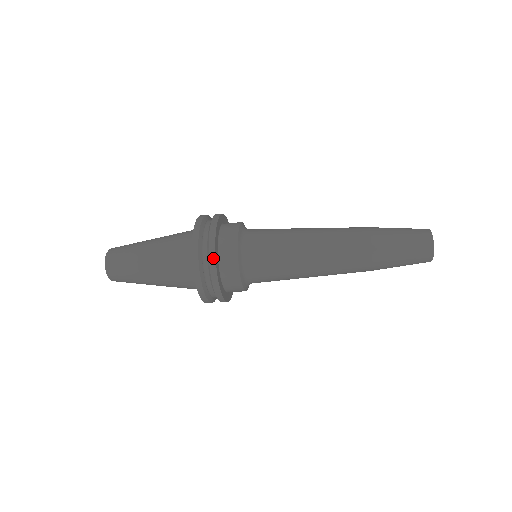
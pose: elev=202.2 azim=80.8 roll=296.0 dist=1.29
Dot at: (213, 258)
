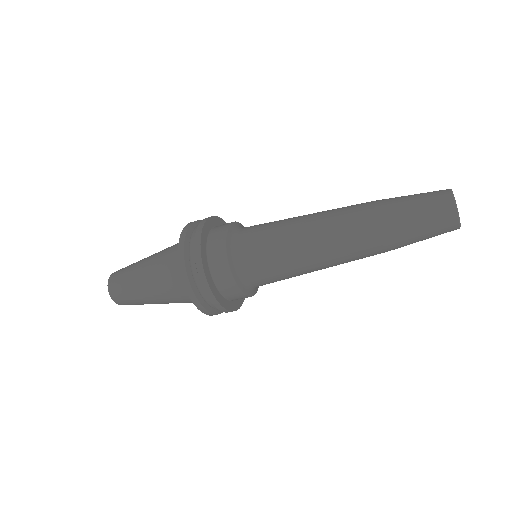
Dot at: (207, 287)
